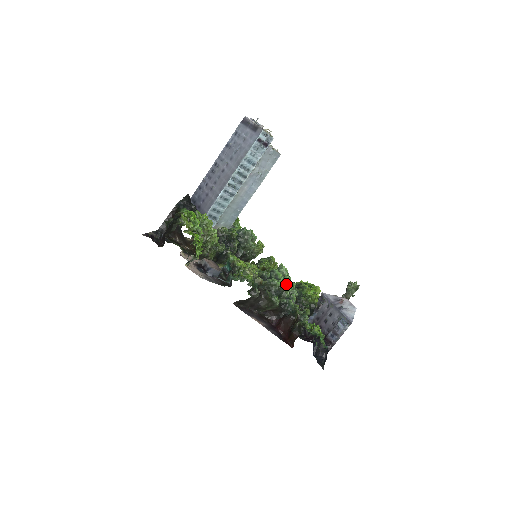
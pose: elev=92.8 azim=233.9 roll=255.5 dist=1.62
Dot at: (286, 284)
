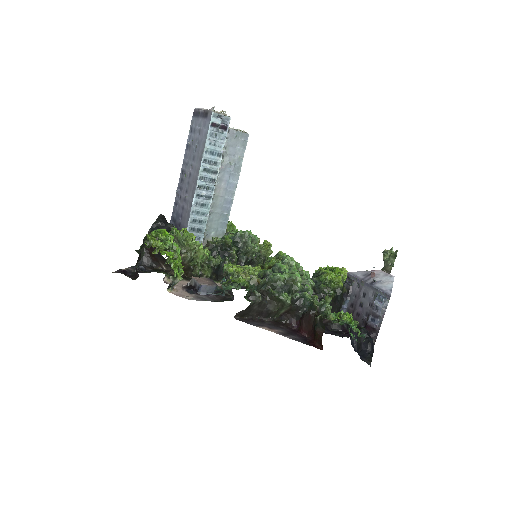
Dot at: (292, 275)
